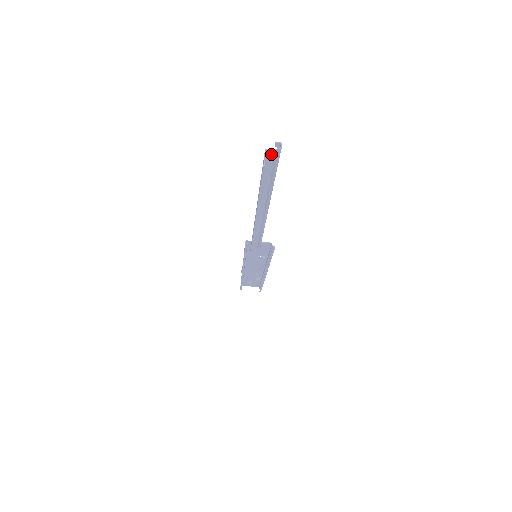
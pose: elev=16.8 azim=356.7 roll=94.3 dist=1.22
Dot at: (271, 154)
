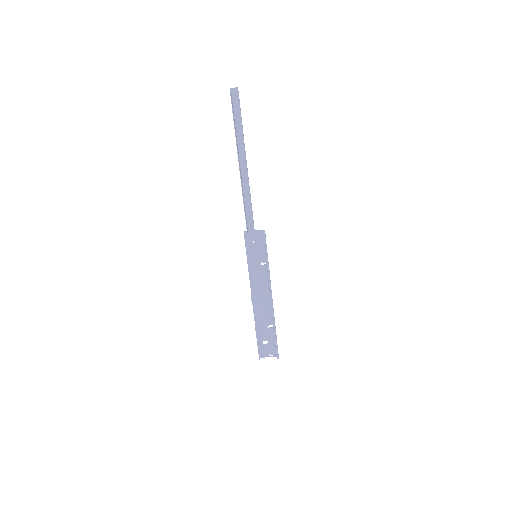
Dot at: (234, 91)
